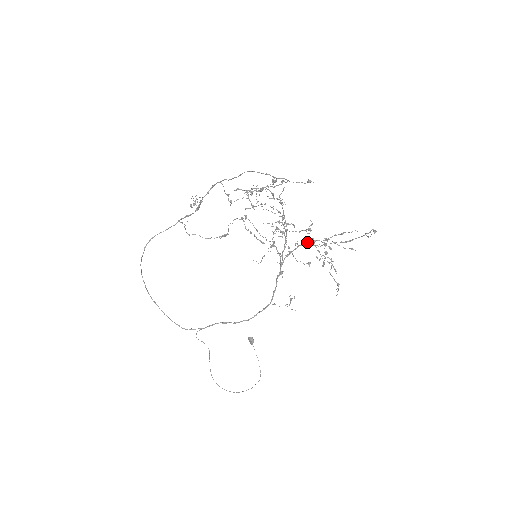
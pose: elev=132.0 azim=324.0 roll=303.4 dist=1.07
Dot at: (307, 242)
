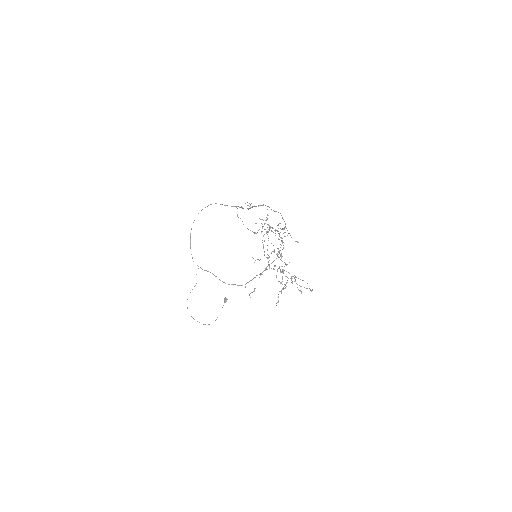
Dot at: (284, 270)
